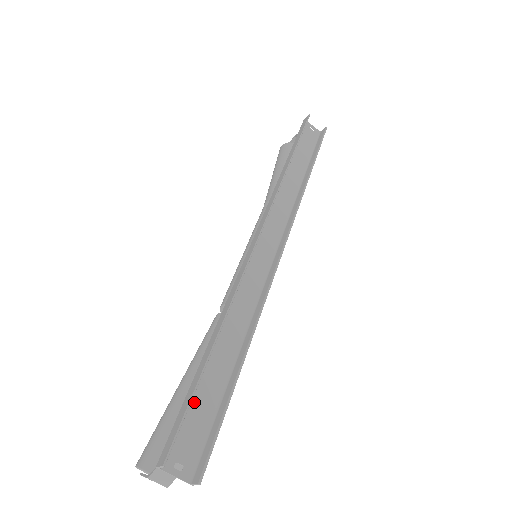
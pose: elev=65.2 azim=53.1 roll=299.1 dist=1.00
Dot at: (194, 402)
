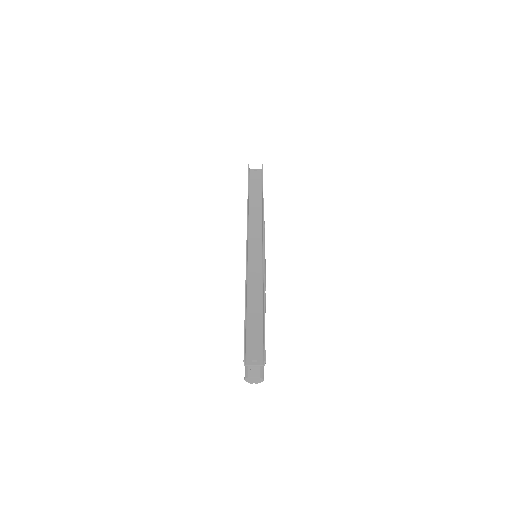
Dot at: (249, 333)
